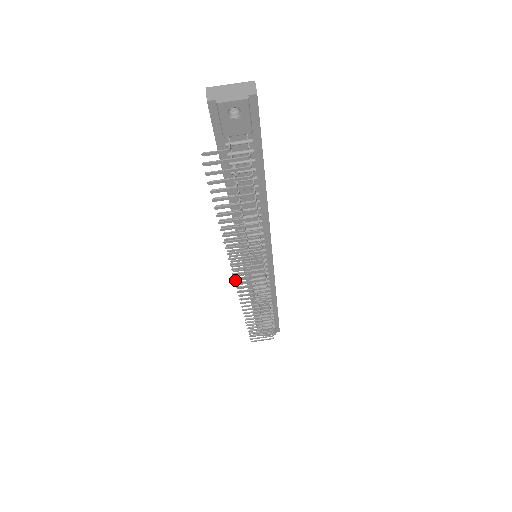
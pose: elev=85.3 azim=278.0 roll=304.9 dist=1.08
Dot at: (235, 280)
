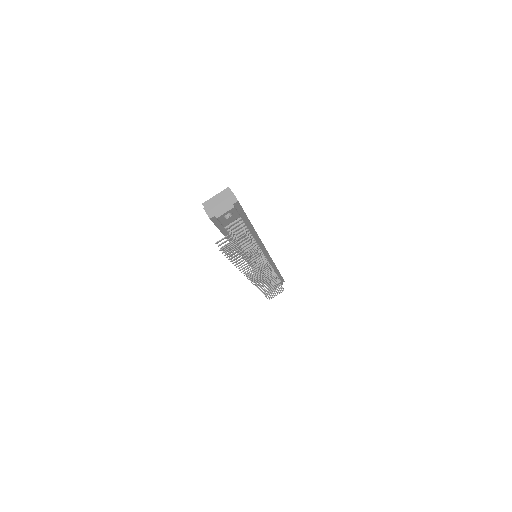
Dot at: occluded
